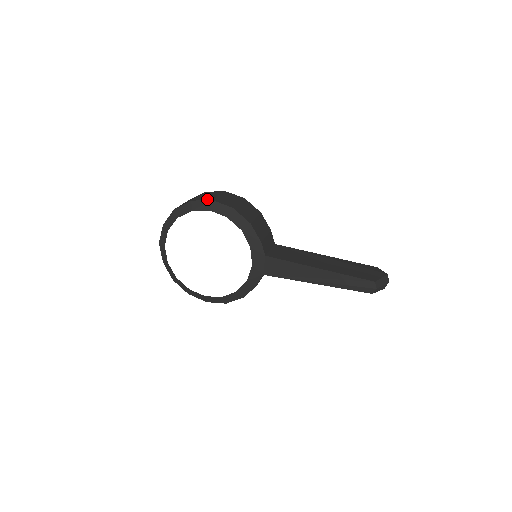
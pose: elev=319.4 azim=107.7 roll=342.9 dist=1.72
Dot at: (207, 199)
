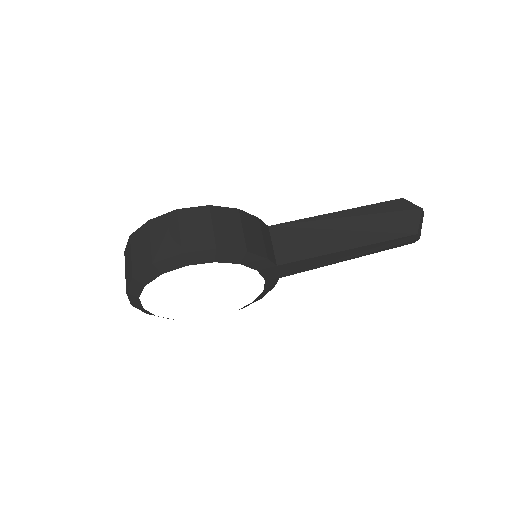
Dot at: (173, 252)
